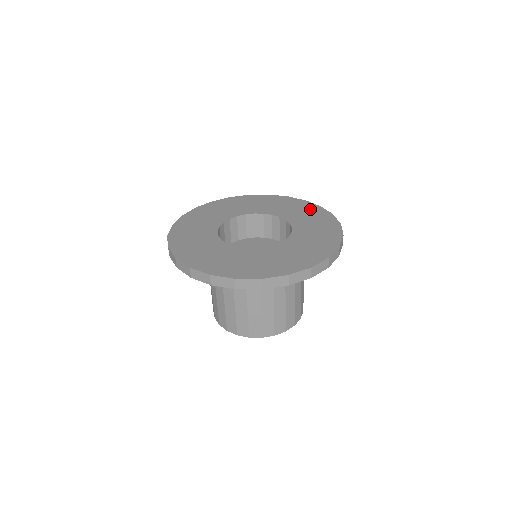
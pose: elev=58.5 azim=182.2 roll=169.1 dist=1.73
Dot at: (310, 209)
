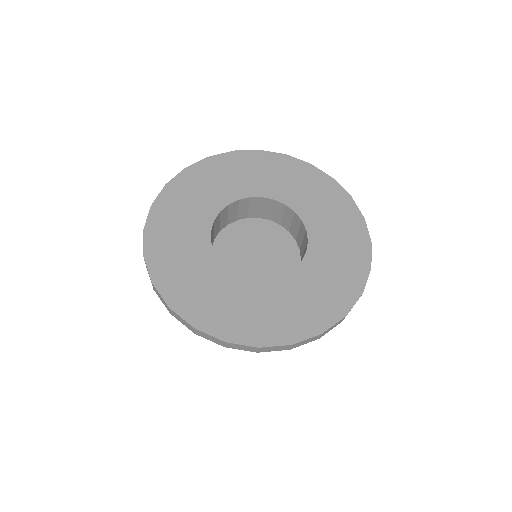
Dot at: (348, 219)
